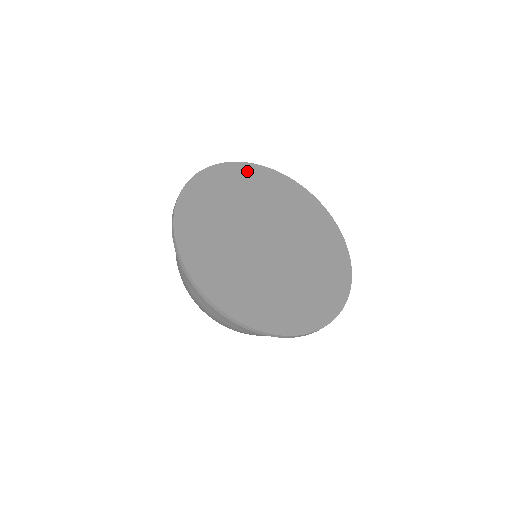
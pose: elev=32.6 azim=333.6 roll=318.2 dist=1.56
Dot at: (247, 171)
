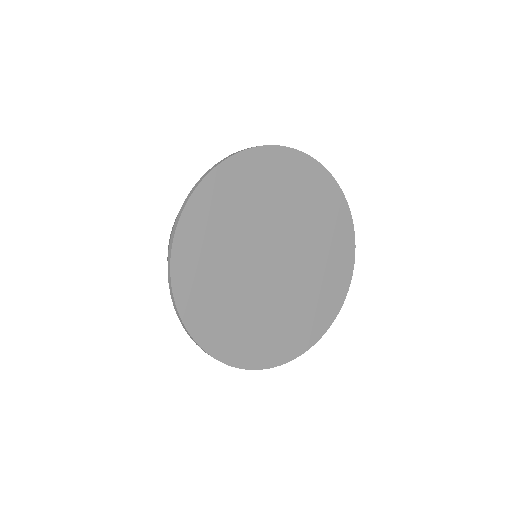
Dot at: (315, 175)
